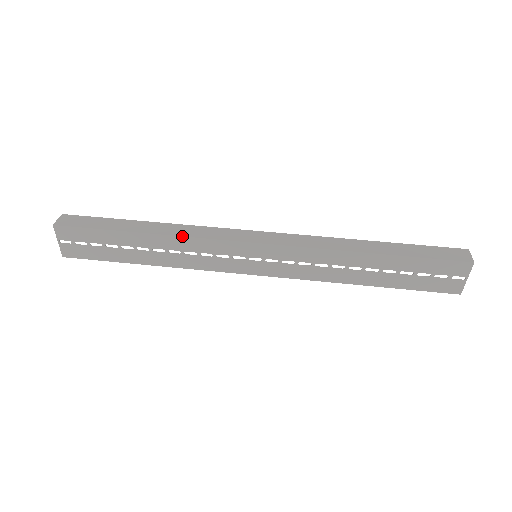
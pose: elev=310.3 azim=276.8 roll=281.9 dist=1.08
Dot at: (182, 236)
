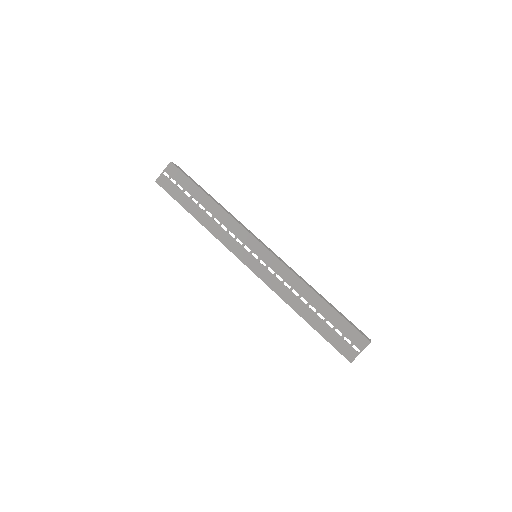
Dot at: (229, 214)
